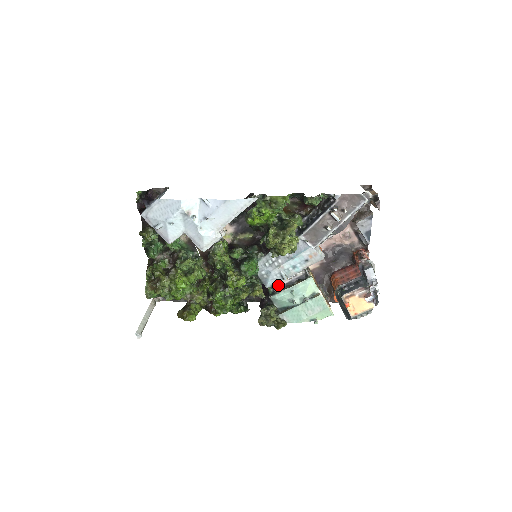
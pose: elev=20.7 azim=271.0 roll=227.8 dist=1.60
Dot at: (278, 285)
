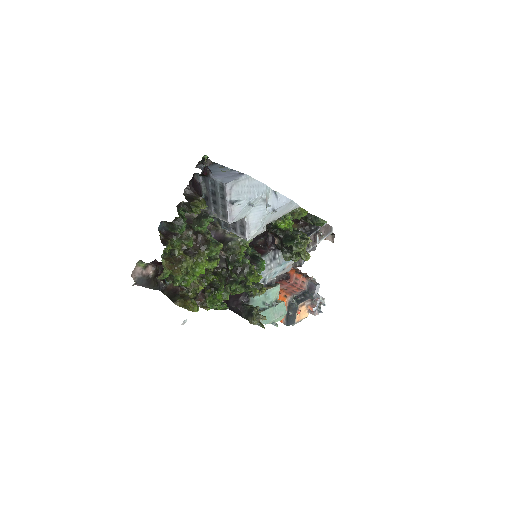
Dot at: occluded
